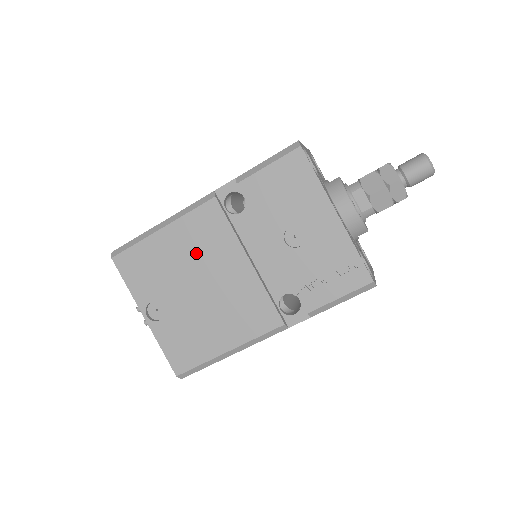
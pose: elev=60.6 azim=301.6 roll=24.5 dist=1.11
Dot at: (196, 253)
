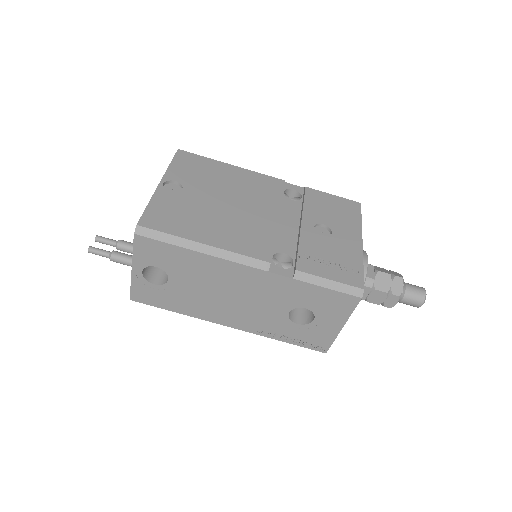
Dot at: (243, 188)
